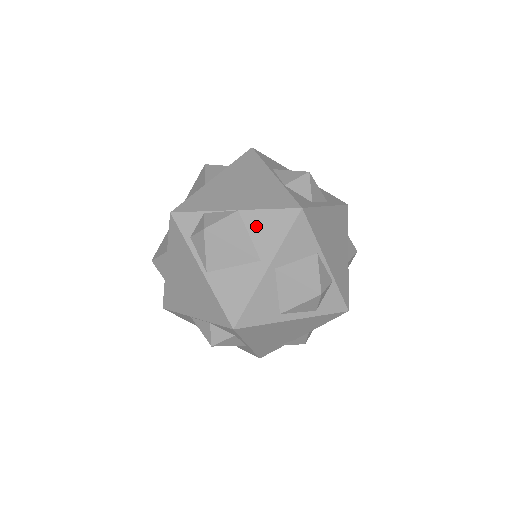
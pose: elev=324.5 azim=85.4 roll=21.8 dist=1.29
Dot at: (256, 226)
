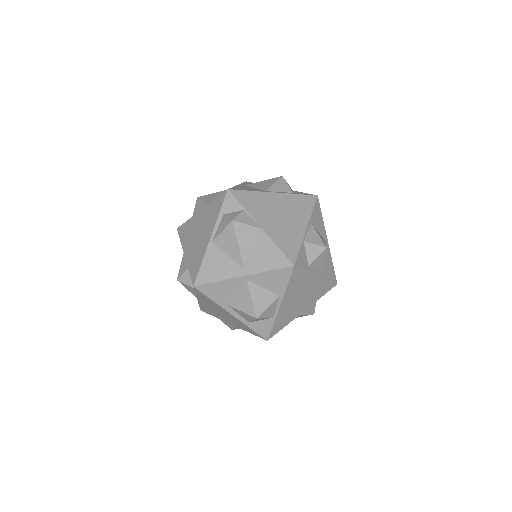
Dot at: (262, 248)
